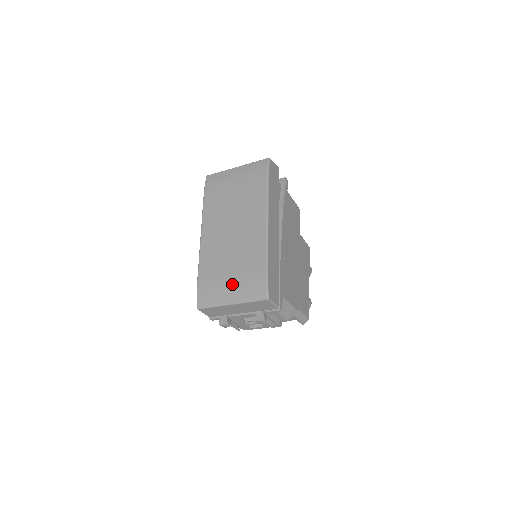
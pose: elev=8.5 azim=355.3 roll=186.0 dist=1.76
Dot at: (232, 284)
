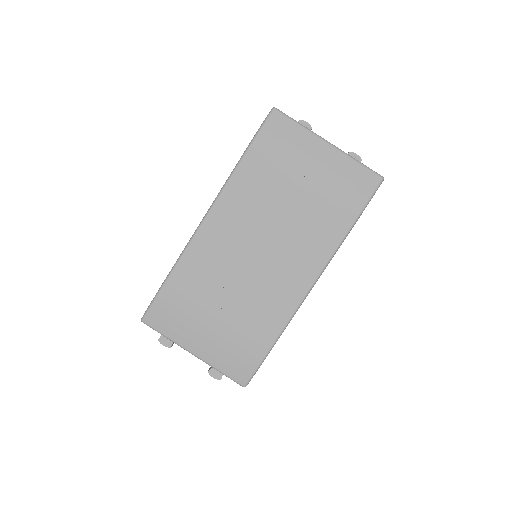
Dot at: (211, 333)
